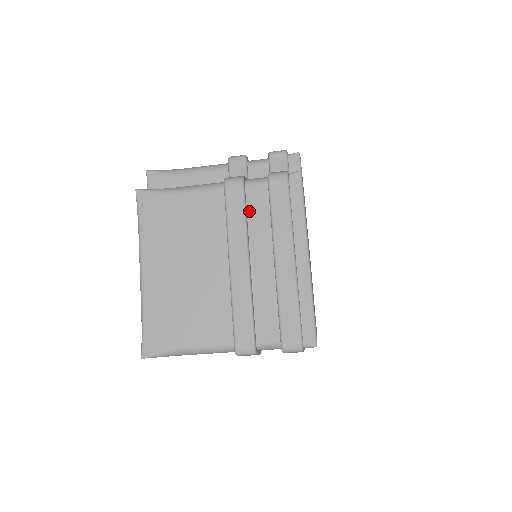
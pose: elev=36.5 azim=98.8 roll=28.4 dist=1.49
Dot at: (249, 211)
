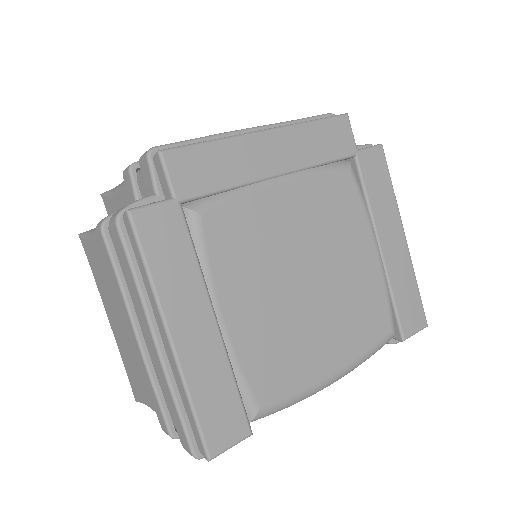
Dot at: (121, 267)
